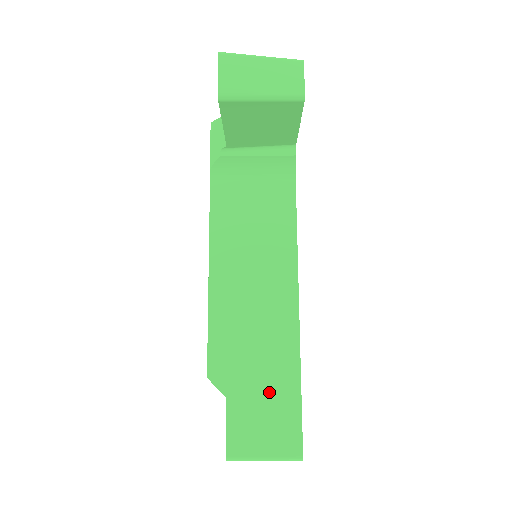
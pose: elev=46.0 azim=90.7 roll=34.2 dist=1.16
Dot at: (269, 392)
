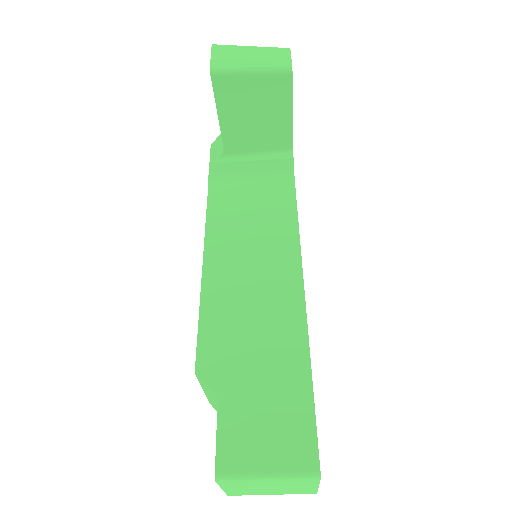
Dot at: (272, 388)
